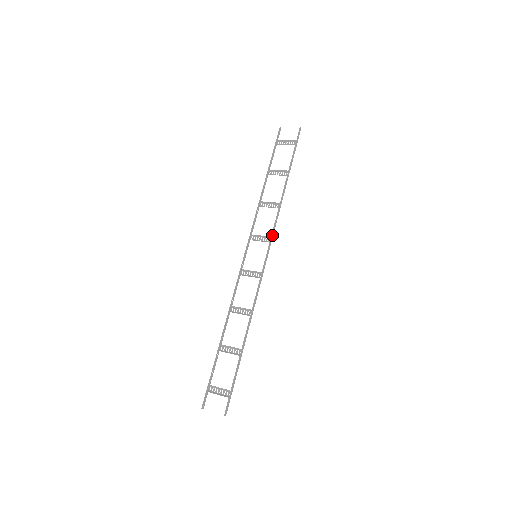
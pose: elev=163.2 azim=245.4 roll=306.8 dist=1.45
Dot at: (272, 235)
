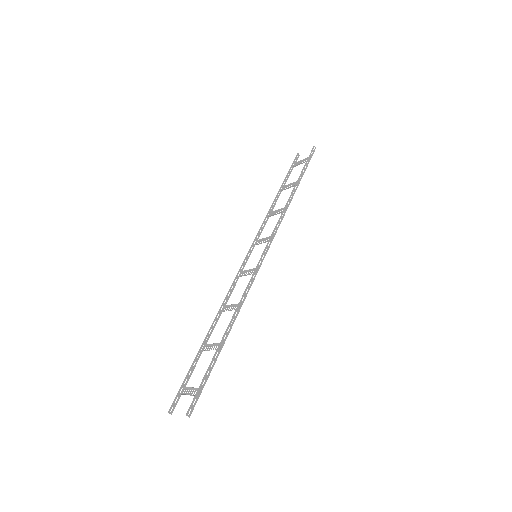
Dot at: (273, 234)
